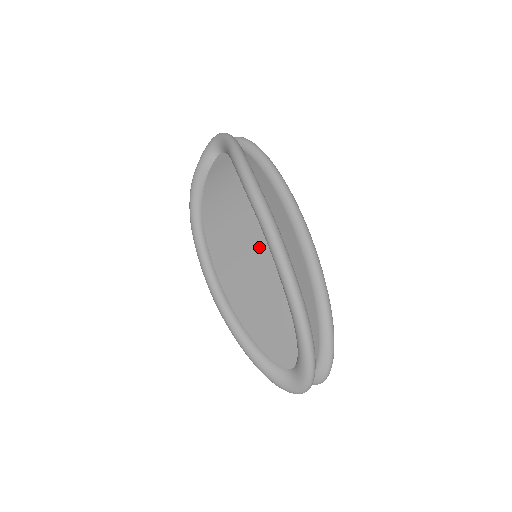
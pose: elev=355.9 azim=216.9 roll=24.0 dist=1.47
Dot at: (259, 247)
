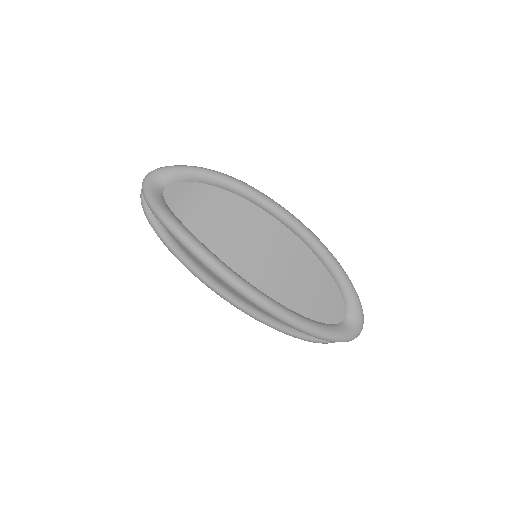
Dot at: (276, 231)
